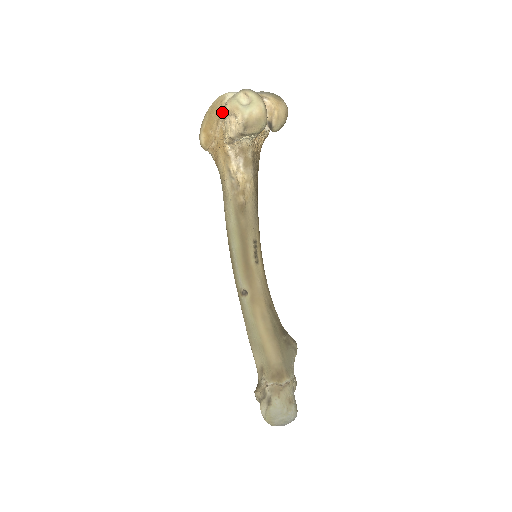
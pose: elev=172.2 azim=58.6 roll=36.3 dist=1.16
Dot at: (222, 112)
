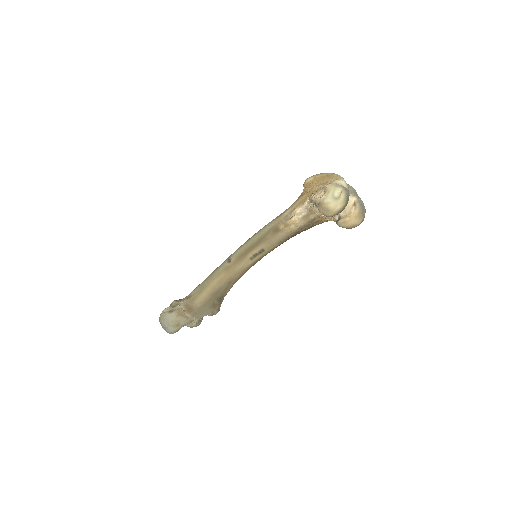
Dot at: (328, 183)
